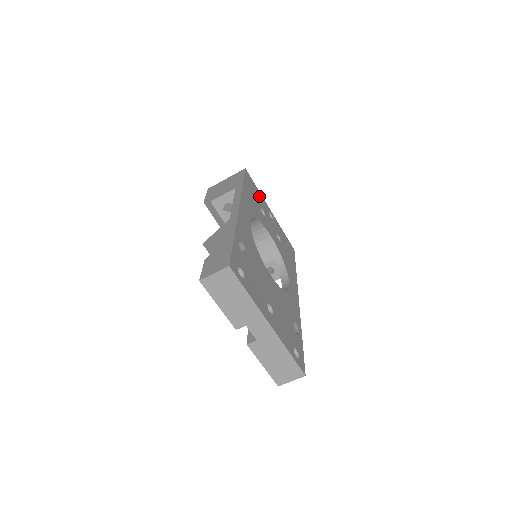
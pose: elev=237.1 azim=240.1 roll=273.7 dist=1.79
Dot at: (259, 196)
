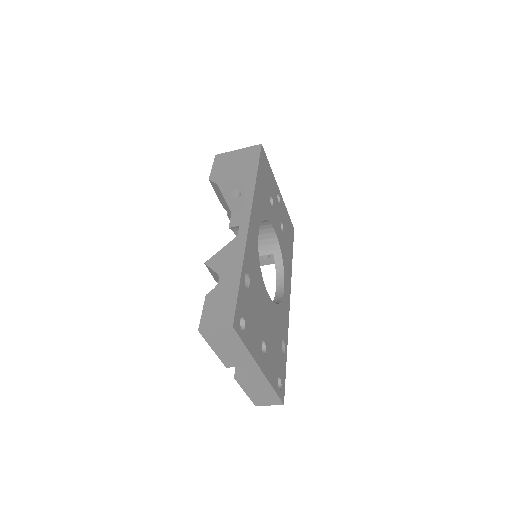
Dot at: (270, 177)
